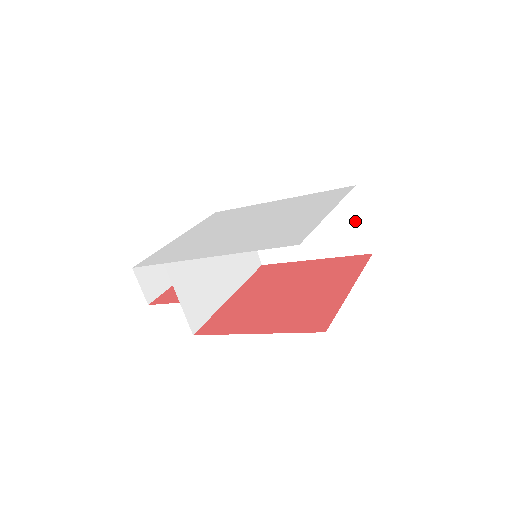
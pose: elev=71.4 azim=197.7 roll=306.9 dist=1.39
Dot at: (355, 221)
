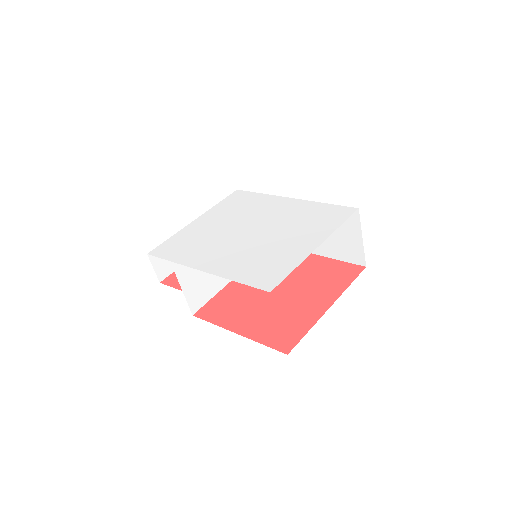
Dot at: (354, 237)
